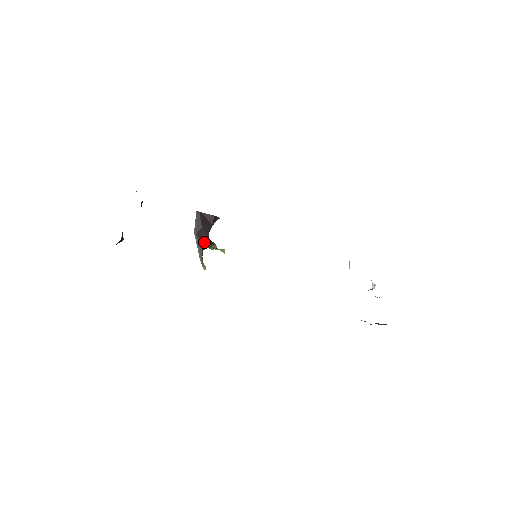
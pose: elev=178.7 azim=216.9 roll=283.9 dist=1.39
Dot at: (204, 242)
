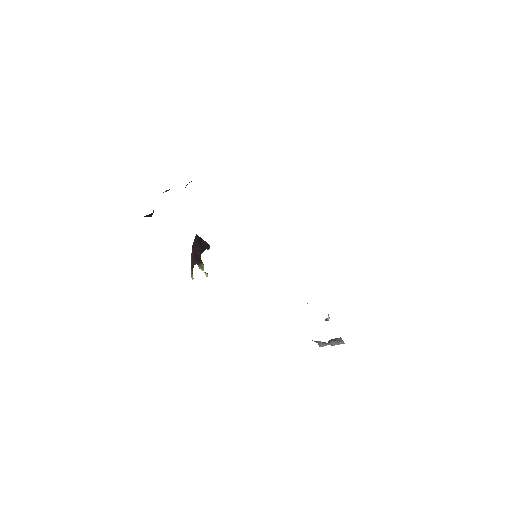
Dot at: (197, 258)
